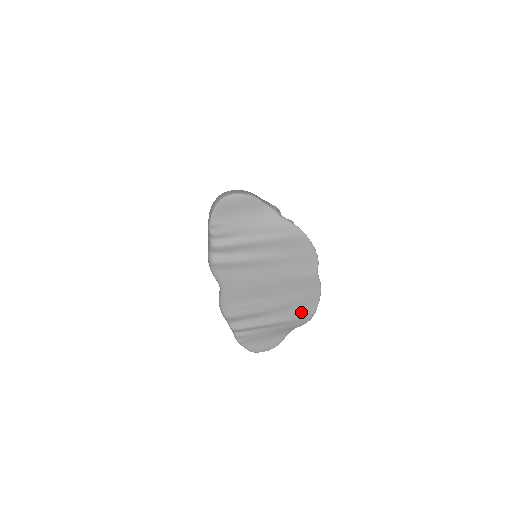
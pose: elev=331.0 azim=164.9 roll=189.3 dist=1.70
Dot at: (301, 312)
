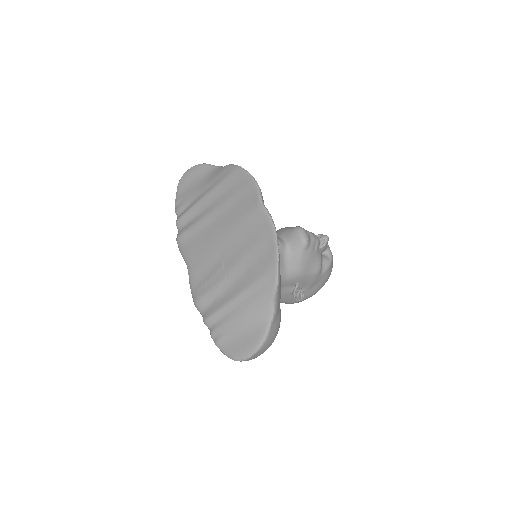
Dot at: (262, 266)
